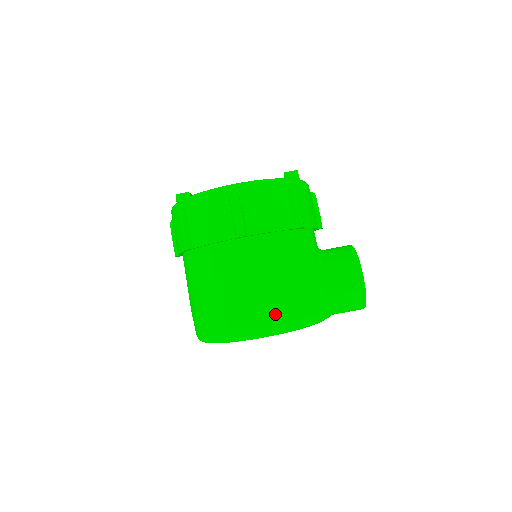
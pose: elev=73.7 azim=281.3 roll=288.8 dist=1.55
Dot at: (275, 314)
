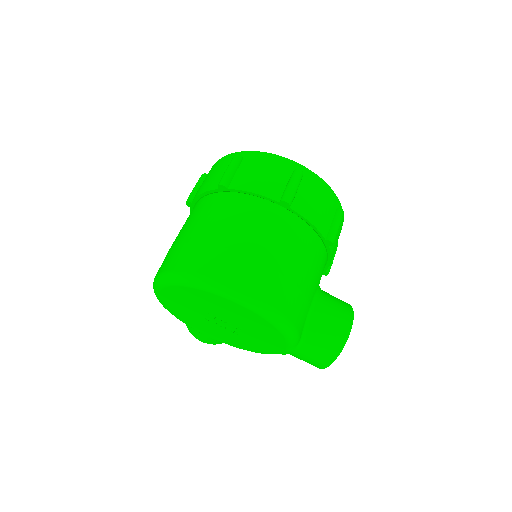
Dot at: (270, 289)
